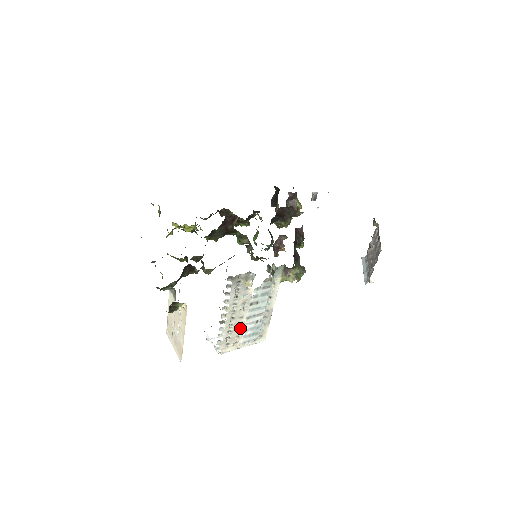
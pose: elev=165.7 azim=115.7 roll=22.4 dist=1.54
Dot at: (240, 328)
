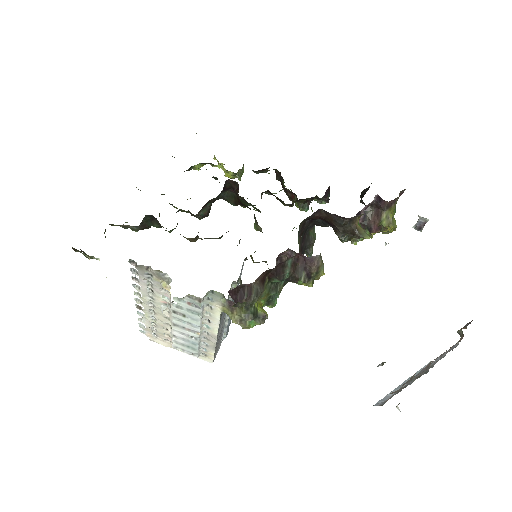
Dot at: (168, 329)
